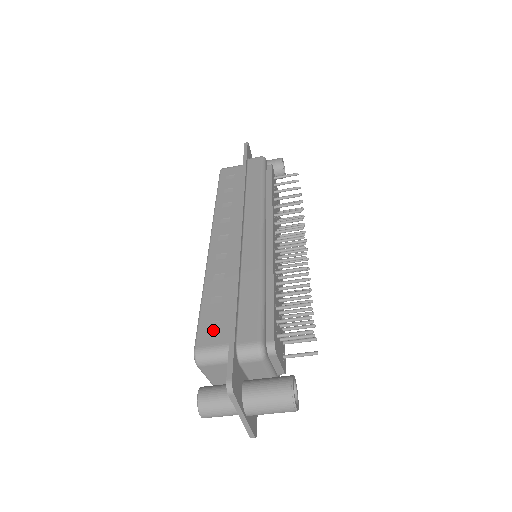
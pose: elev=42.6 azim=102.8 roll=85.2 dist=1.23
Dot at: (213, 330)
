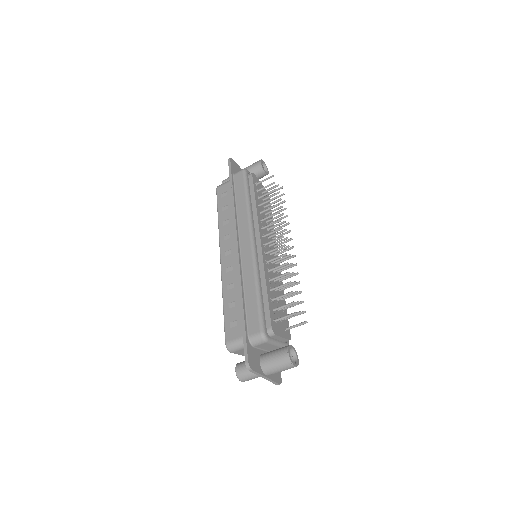
Dot at: (234, 328)
